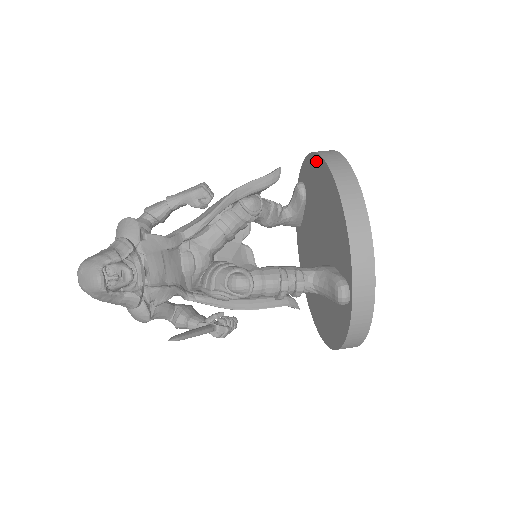
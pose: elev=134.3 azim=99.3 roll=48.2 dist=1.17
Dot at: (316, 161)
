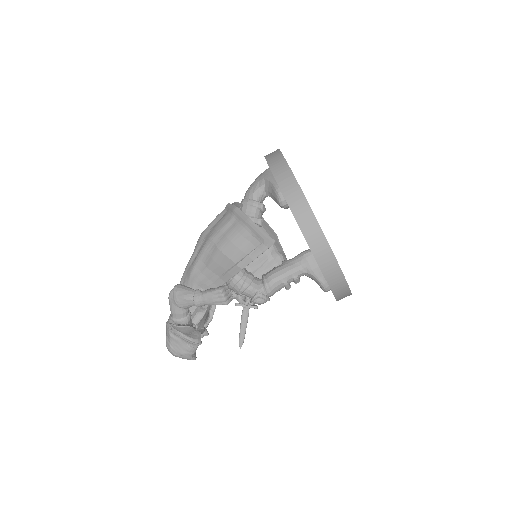
Dot at: occluded
